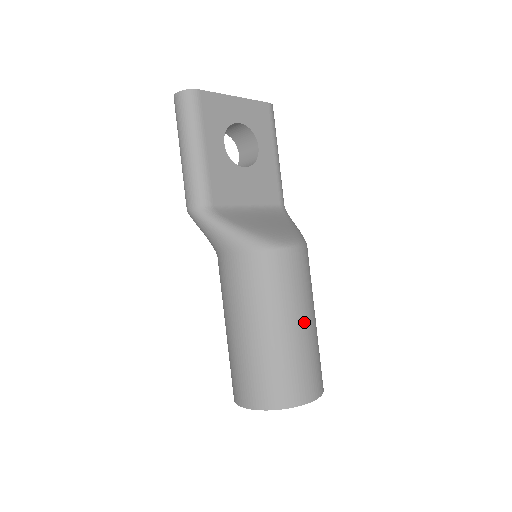
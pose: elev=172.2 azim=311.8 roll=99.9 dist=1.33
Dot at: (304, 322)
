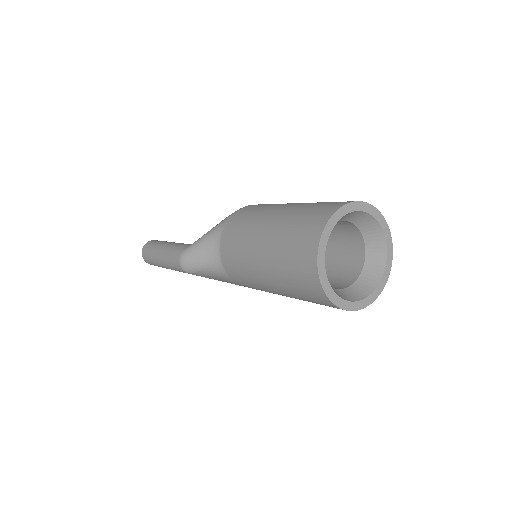
Dot at: occluded
